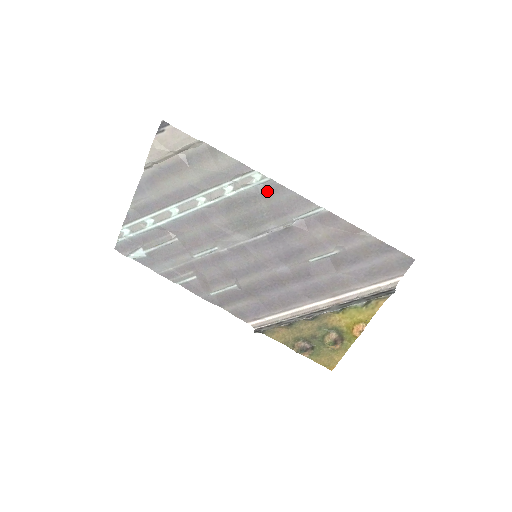
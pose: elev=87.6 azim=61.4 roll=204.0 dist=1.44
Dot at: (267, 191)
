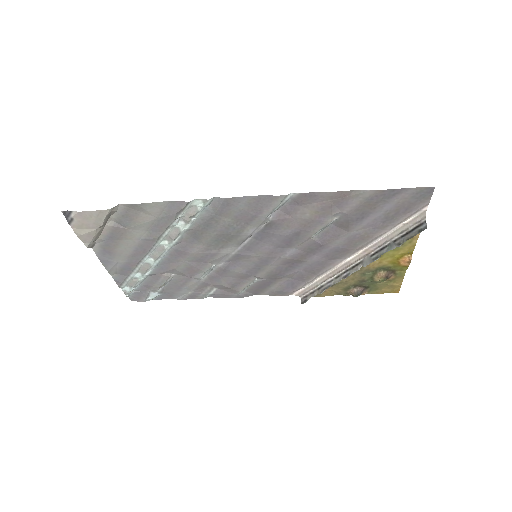
Dot at: (219, 209)
